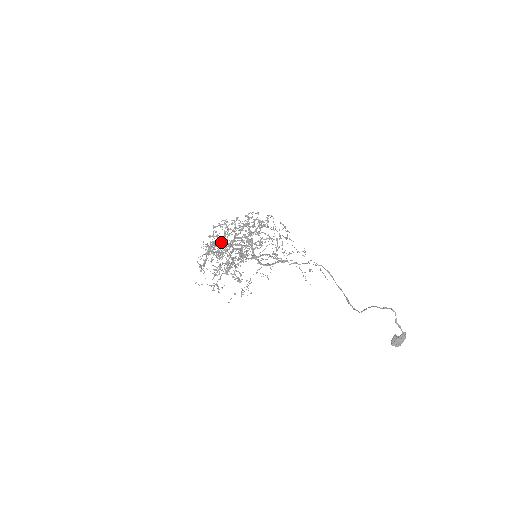
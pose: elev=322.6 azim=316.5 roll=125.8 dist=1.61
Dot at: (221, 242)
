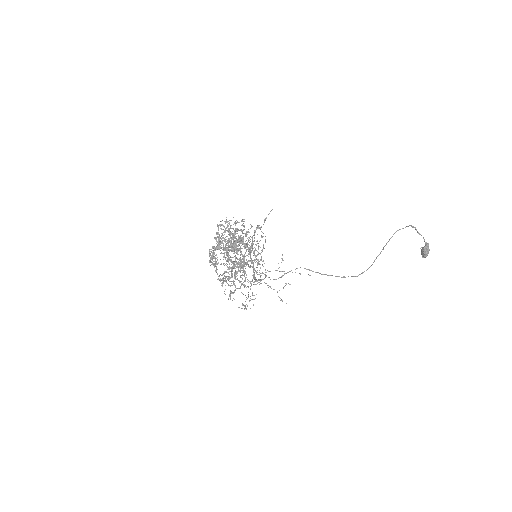
Dot at: occluded
